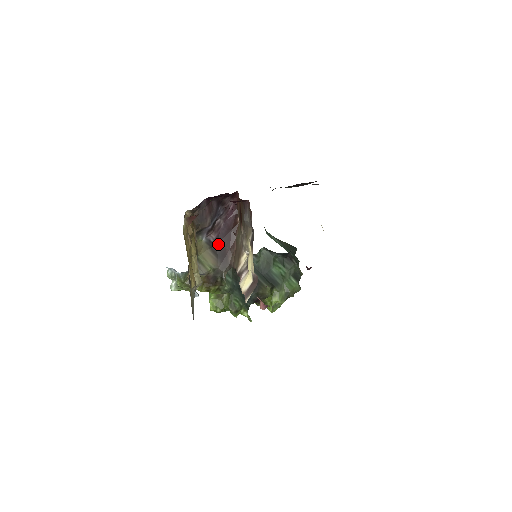
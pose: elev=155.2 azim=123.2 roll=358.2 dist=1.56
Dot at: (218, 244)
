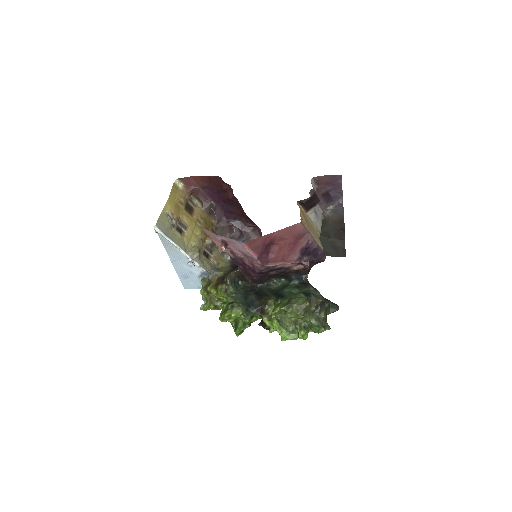
Dot at: occluded
